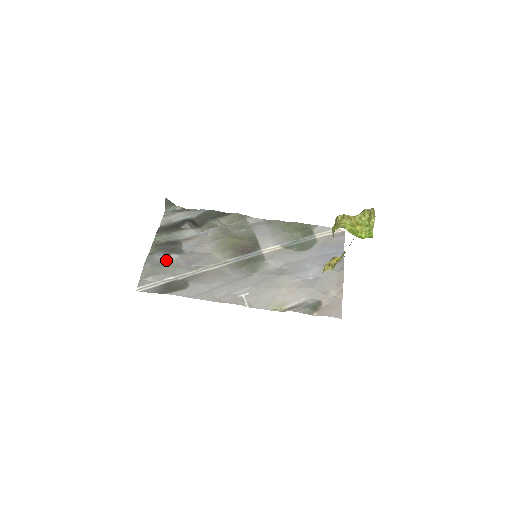
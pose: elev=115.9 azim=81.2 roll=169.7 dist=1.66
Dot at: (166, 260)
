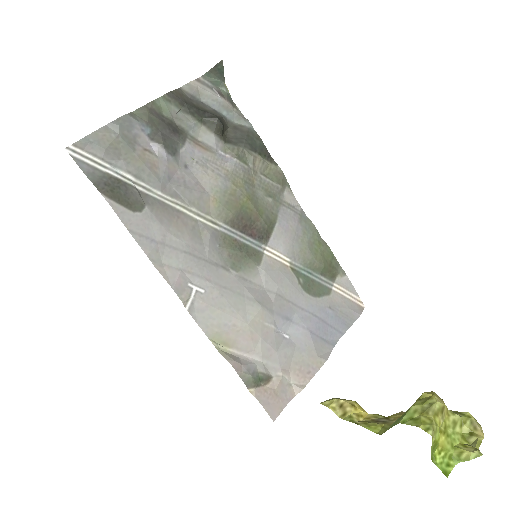
Dot at: (145, 145)
